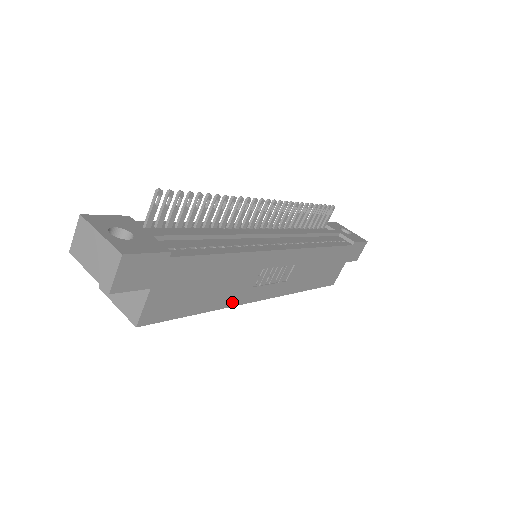
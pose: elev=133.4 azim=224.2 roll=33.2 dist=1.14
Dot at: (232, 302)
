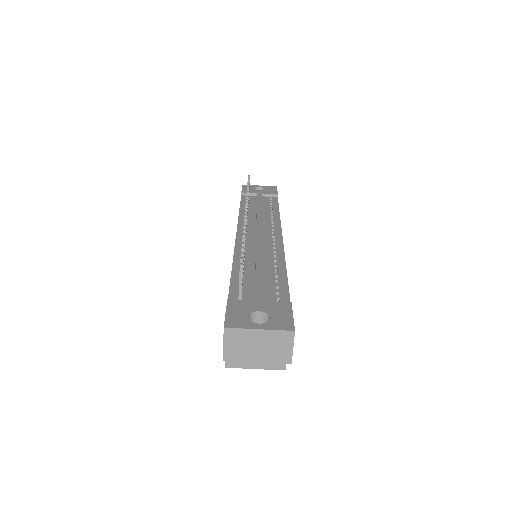
Dot at: occluded
